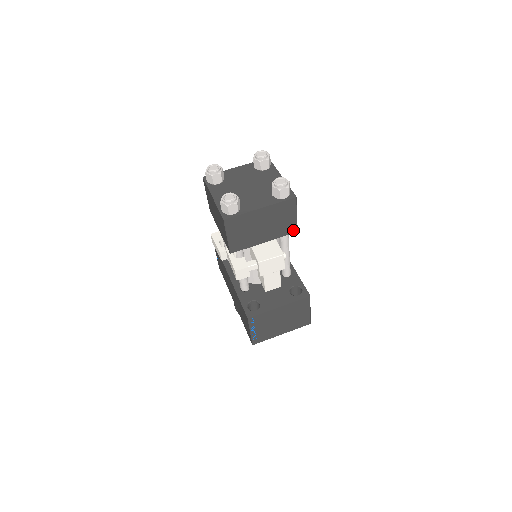
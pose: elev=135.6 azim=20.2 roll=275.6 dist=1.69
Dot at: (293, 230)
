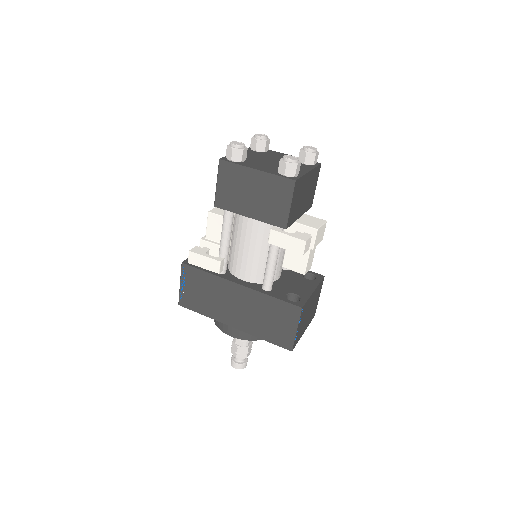
Dot at: (311, 204)
